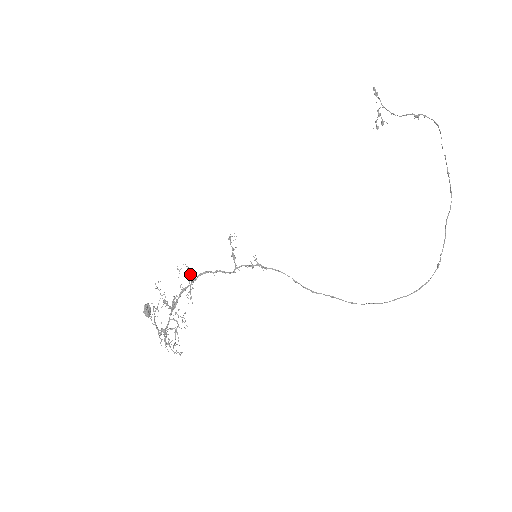
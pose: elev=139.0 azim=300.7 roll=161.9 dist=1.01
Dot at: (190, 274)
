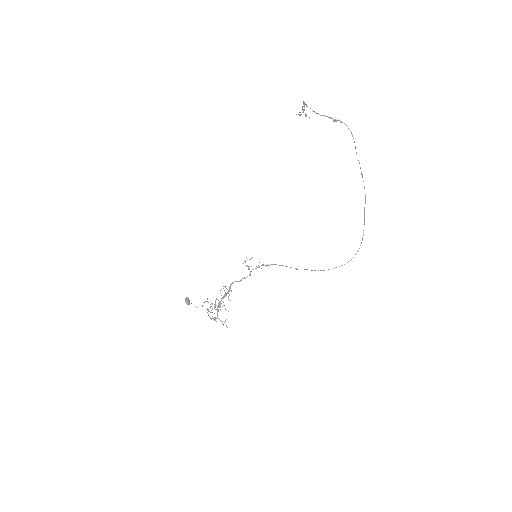
Dot at: (229, 291)
